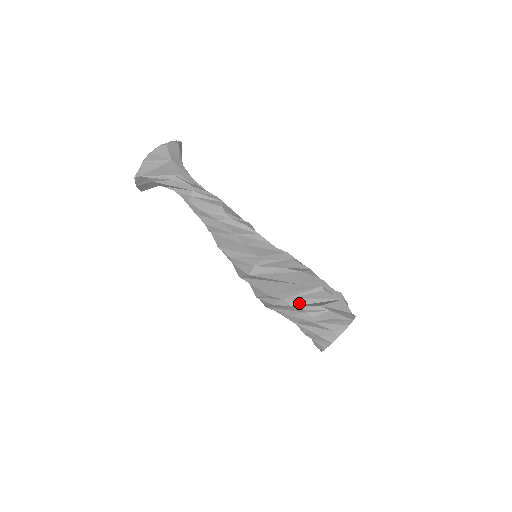
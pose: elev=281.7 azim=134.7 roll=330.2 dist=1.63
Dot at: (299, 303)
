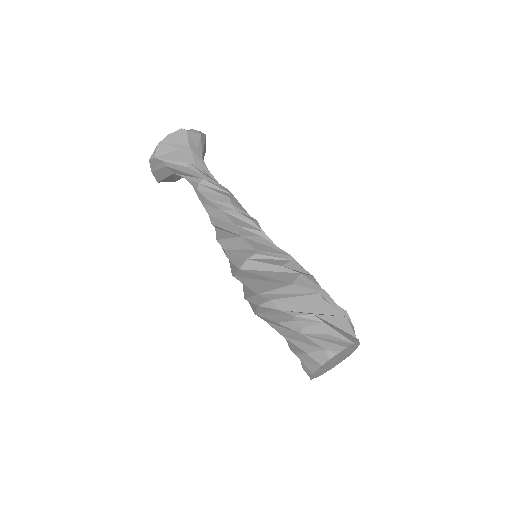
Dot at: (289, 308)
